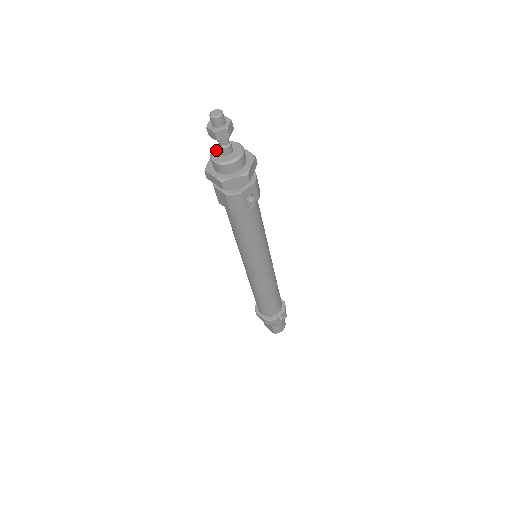
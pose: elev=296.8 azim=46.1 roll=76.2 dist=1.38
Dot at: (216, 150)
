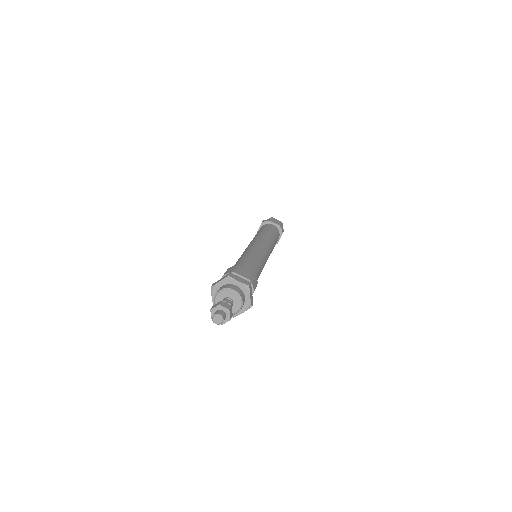
Dot at: occluded
